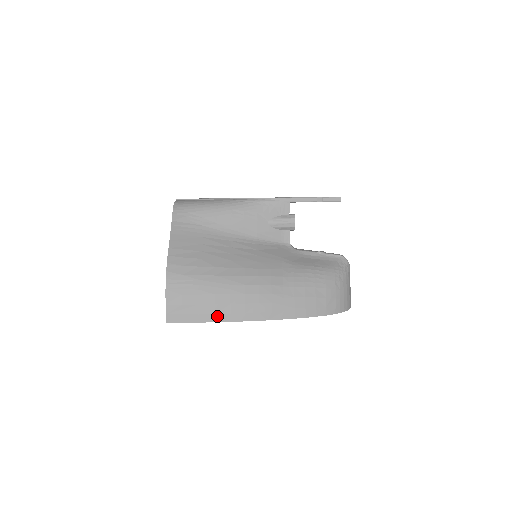
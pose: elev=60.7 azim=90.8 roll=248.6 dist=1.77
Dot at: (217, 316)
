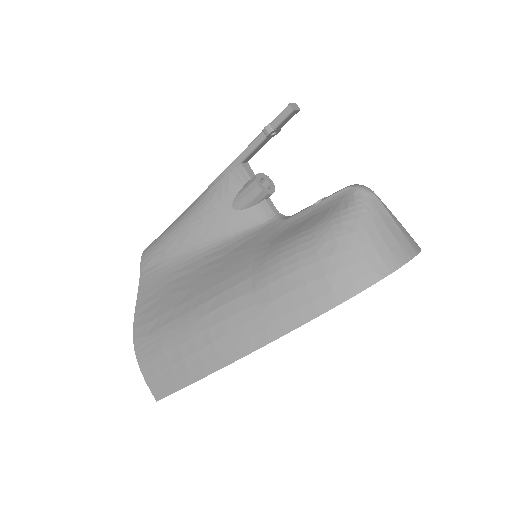
Dot at: (193, 373)
